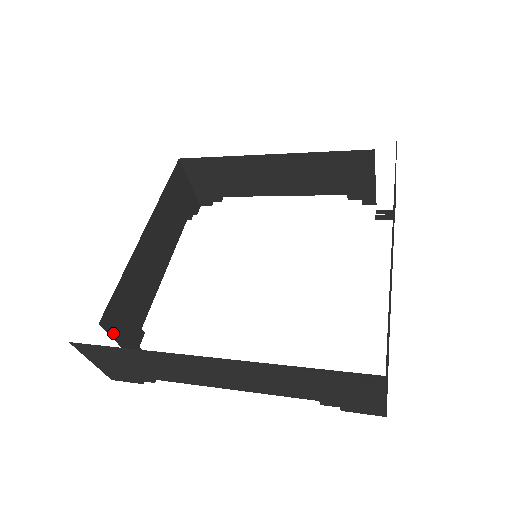
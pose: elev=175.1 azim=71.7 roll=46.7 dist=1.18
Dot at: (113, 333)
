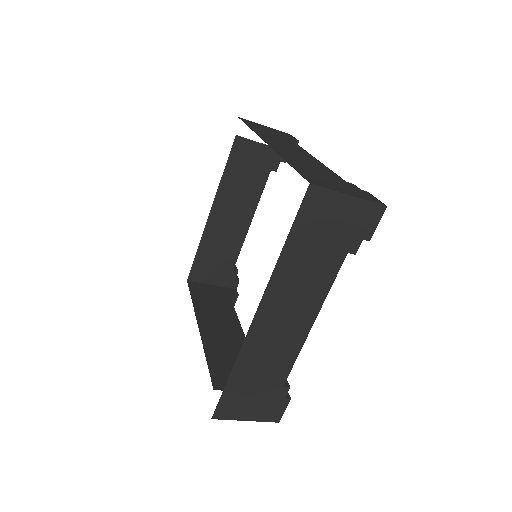
Dot at: (203, 281)
